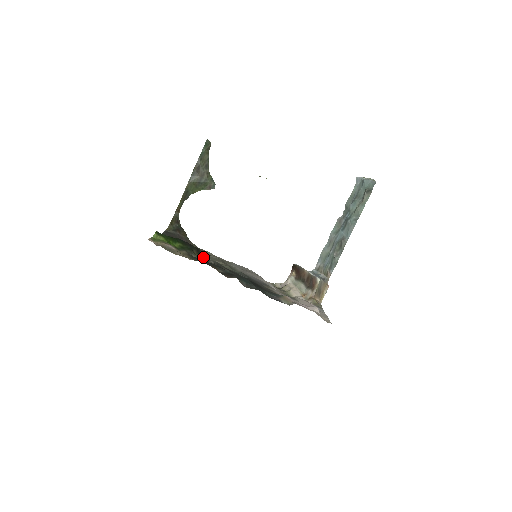
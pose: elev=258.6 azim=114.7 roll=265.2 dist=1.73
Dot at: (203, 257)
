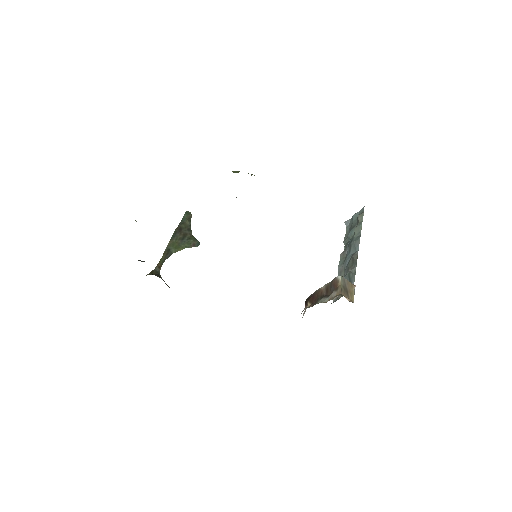
Dot at: occluded
